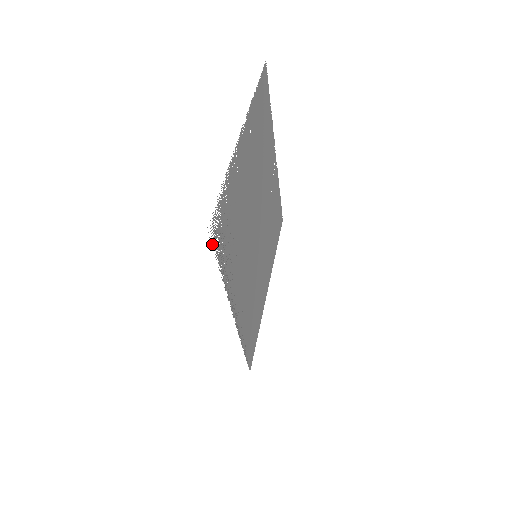
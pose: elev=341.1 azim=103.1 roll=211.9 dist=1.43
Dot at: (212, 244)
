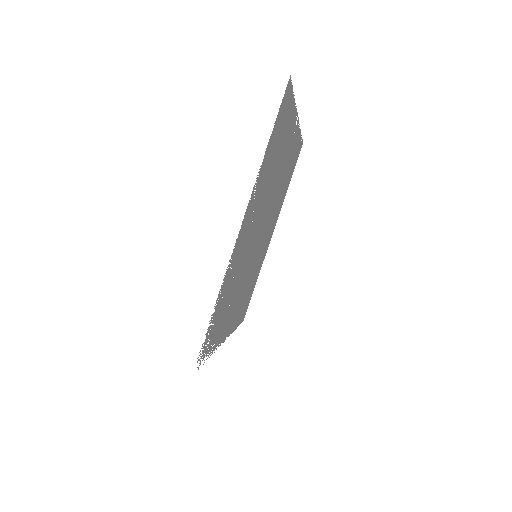
Dot at: (198, 369)
